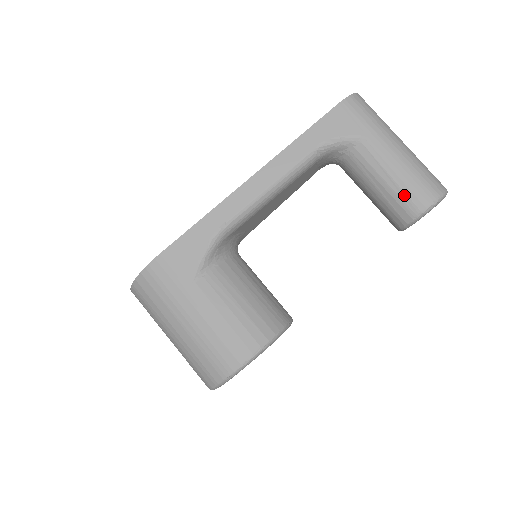
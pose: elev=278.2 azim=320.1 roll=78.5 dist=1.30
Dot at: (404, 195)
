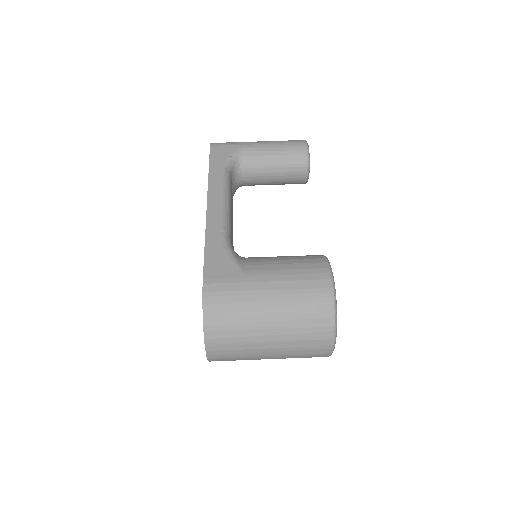
Dot at: (290, 152)
